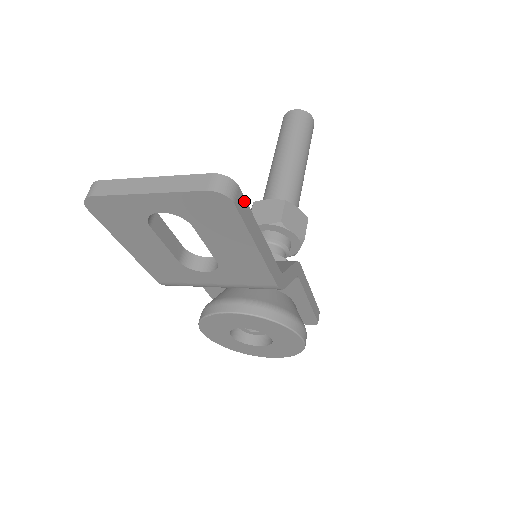
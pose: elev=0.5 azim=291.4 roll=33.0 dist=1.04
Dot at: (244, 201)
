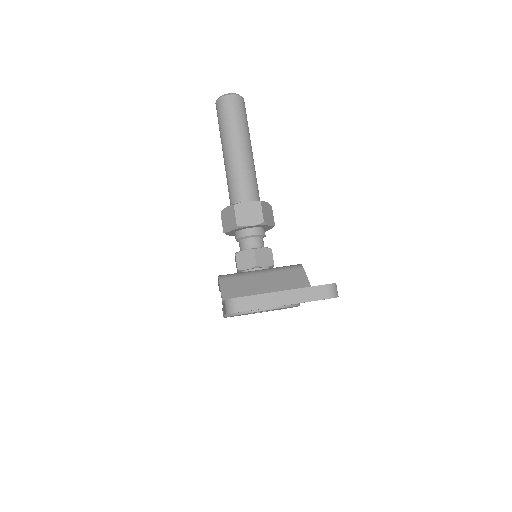
Dot at: occluded
